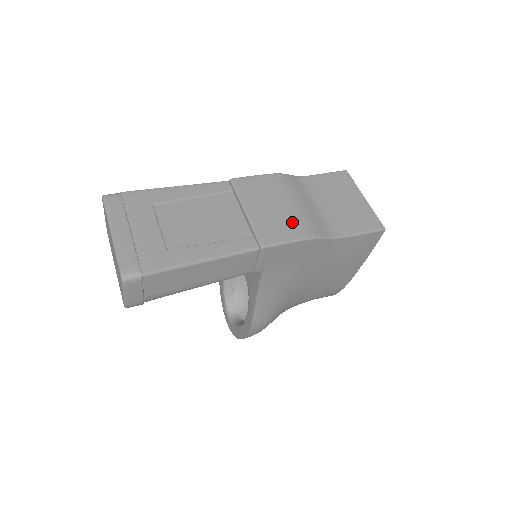
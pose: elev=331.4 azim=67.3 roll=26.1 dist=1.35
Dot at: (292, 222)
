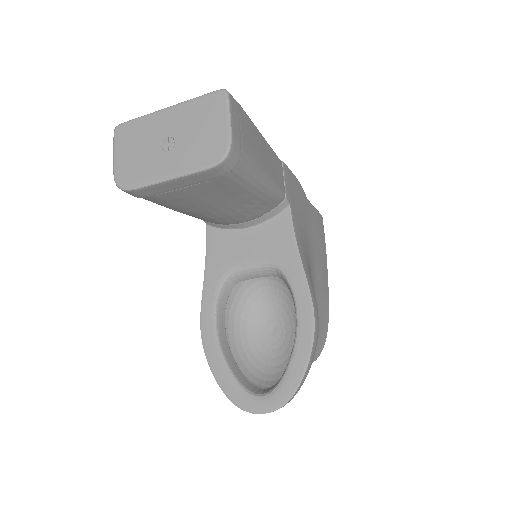
Dot at: occluded
